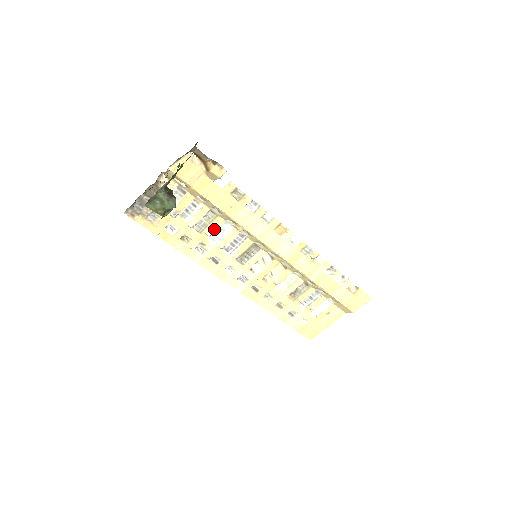
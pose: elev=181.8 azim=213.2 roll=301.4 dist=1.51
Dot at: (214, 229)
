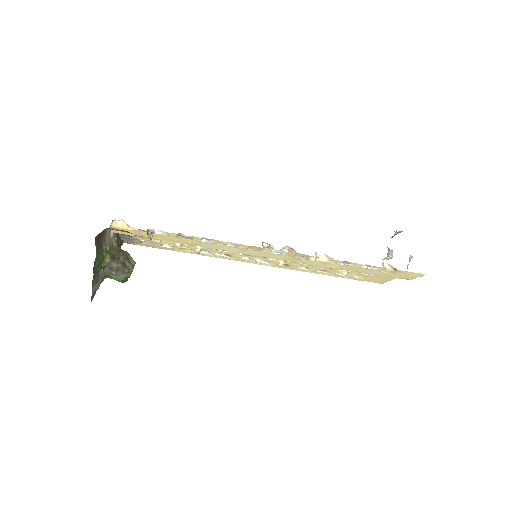
Dot at: occluded
